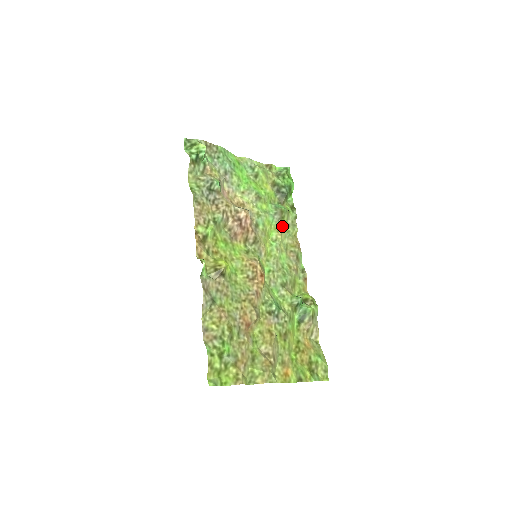
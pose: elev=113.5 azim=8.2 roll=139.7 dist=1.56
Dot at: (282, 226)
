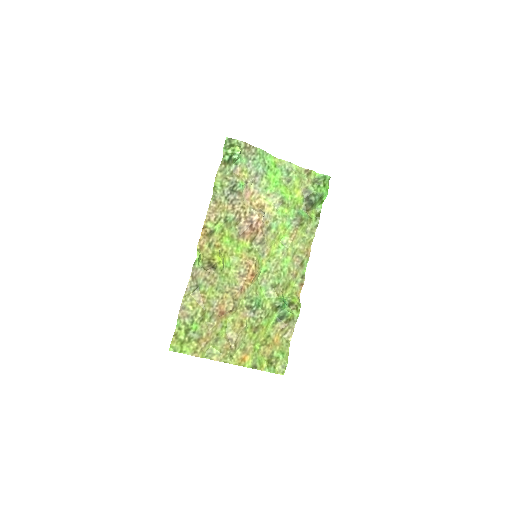
Dot at: (298, 232)
